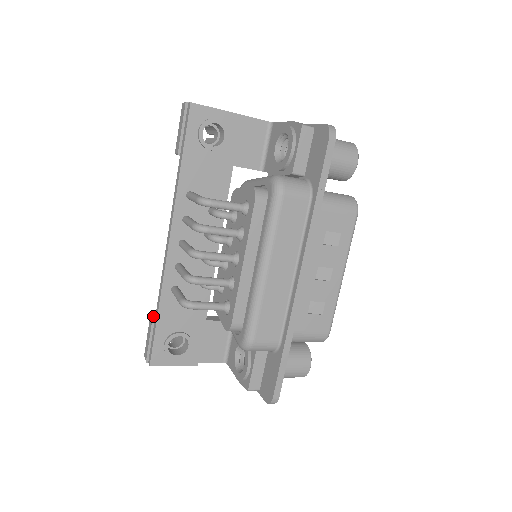
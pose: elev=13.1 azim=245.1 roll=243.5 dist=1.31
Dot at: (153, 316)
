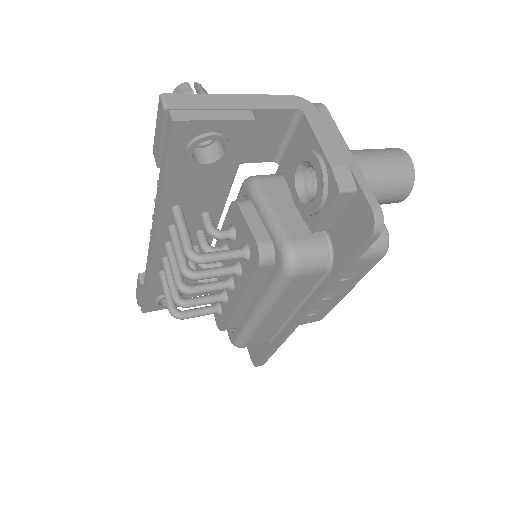
Dot at: (141, 280)
